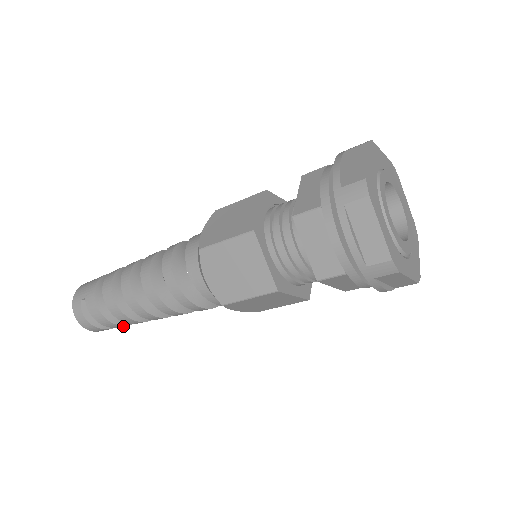
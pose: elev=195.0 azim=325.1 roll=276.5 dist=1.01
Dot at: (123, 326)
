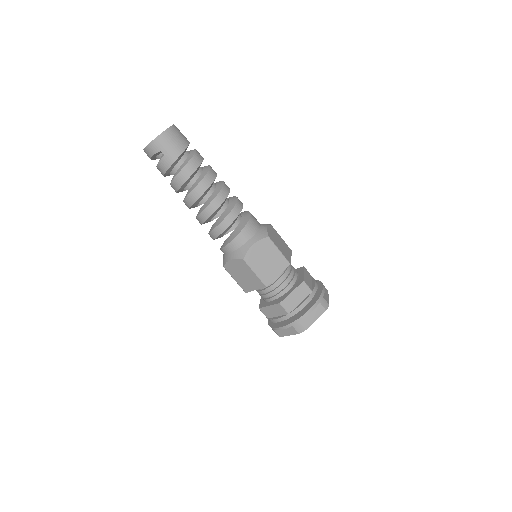
Dot at: occluded
